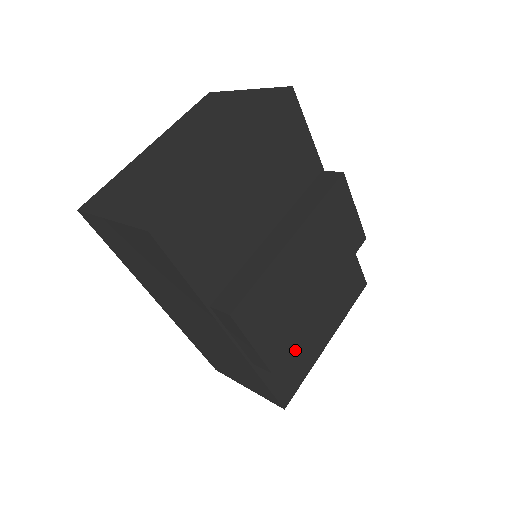
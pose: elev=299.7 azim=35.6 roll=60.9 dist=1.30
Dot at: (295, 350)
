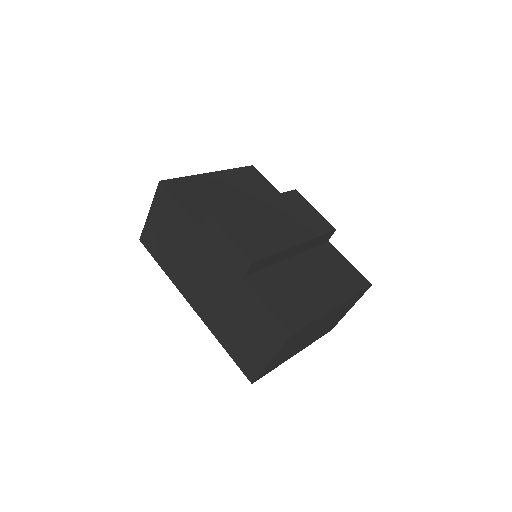
Dot at: (292, 292)
